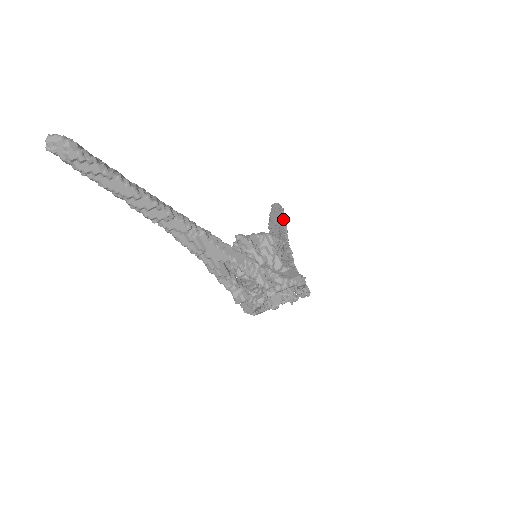
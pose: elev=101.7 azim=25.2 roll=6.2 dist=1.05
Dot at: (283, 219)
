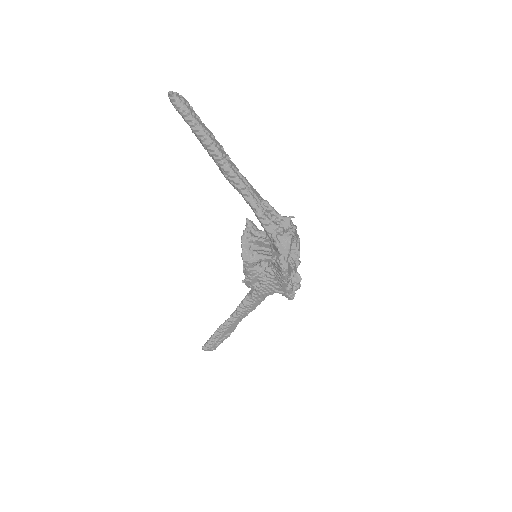
Dot at: occluded
